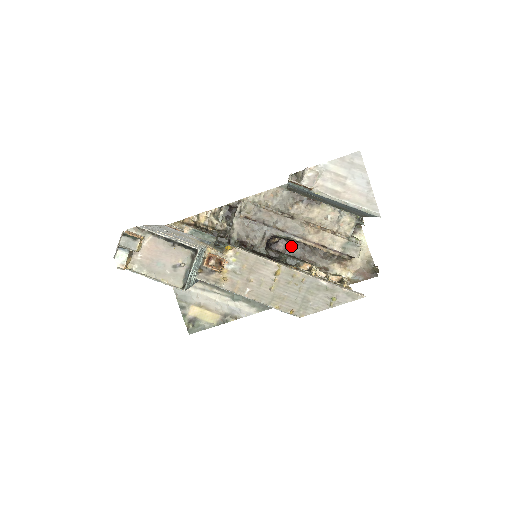
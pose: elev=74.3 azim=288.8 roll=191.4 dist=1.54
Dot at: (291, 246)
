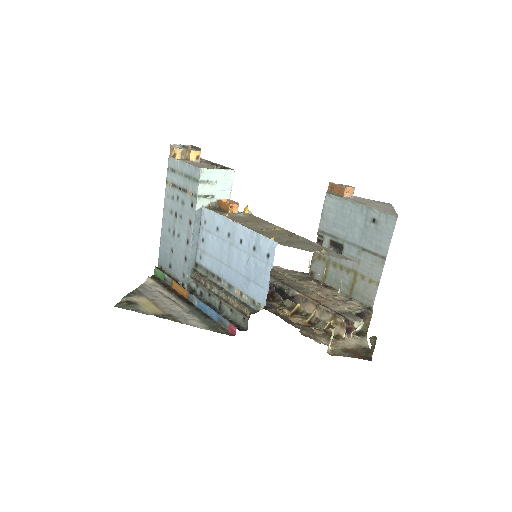
Dot at: occluded
